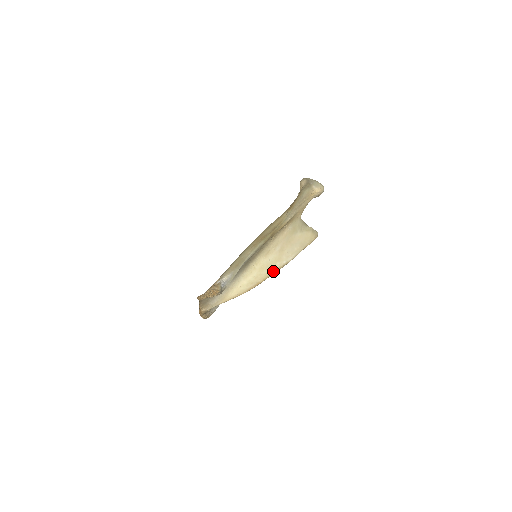
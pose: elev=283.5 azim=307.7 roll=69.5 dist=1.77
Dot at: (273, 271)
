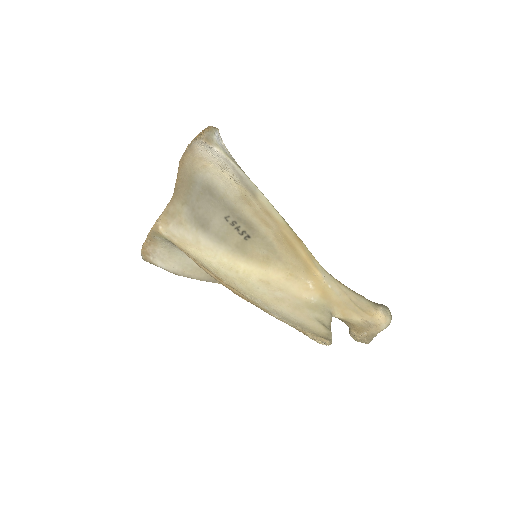
Dot at: (246, 295)
